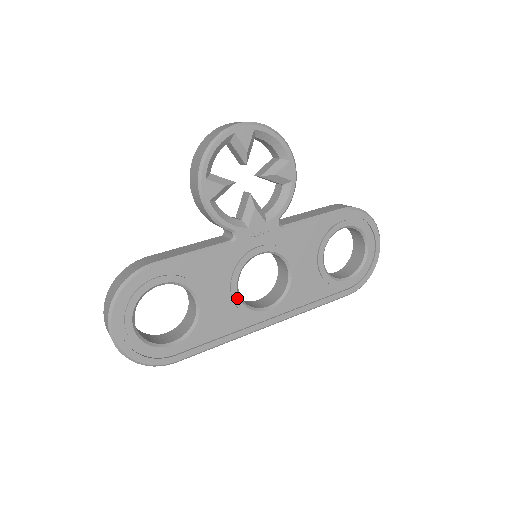
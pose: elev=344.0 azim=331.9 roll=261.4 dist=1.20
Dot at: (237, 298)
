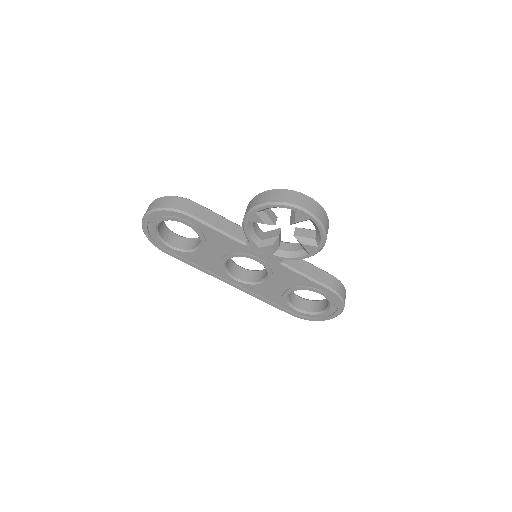
Dot at: (223, 263)
